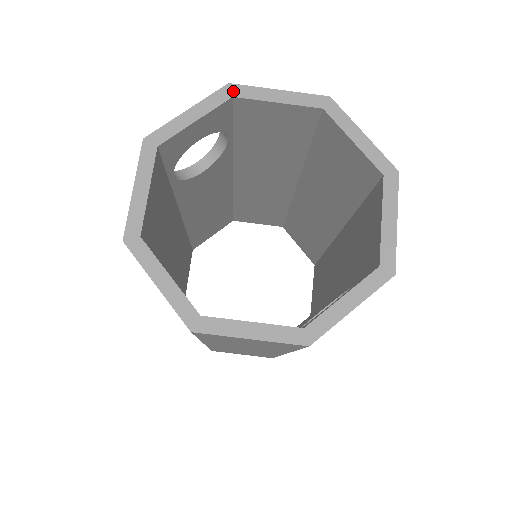
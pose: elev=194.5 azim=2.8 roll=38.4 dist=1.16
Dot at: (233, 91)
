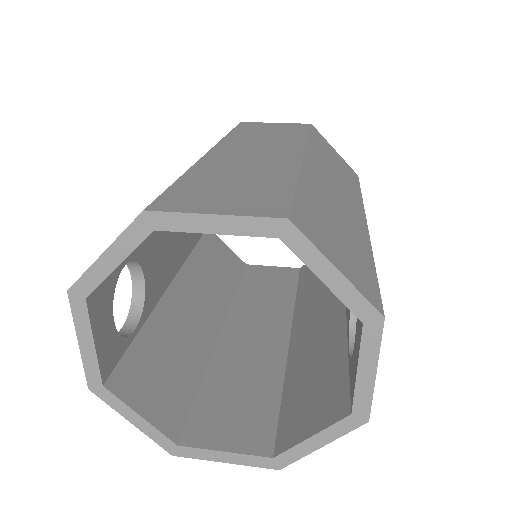
Dot at: (79, 294)
